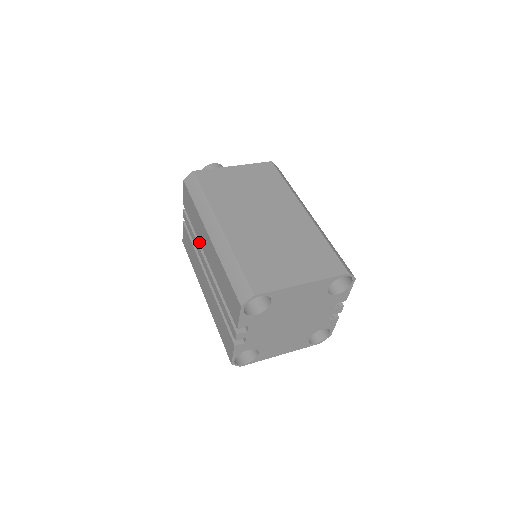
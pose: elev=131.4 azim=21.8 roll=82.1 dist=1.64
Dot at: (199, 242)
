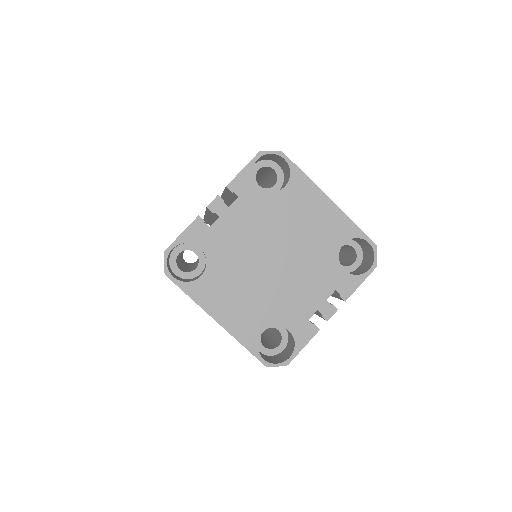
Dot at: occluded
